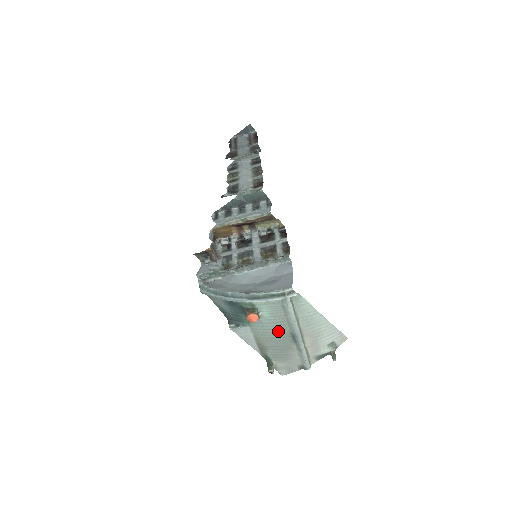
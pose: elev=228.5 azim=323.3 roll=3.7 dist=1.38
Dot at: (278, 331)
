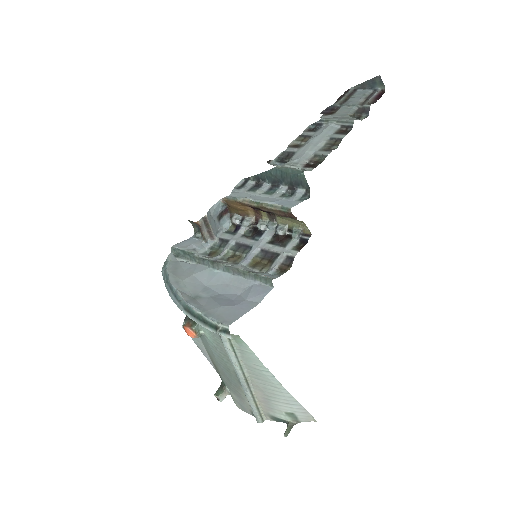
Dot at: (224, 362)
